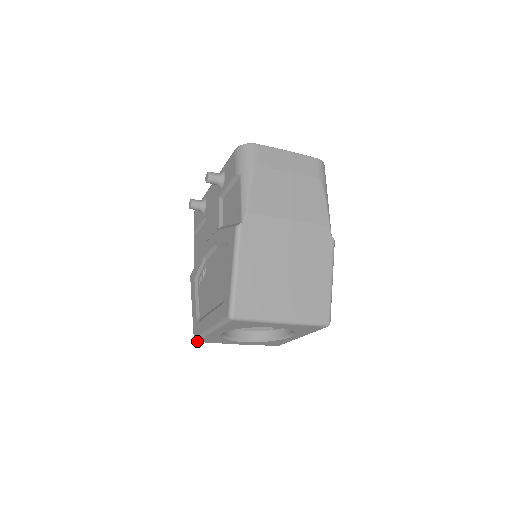
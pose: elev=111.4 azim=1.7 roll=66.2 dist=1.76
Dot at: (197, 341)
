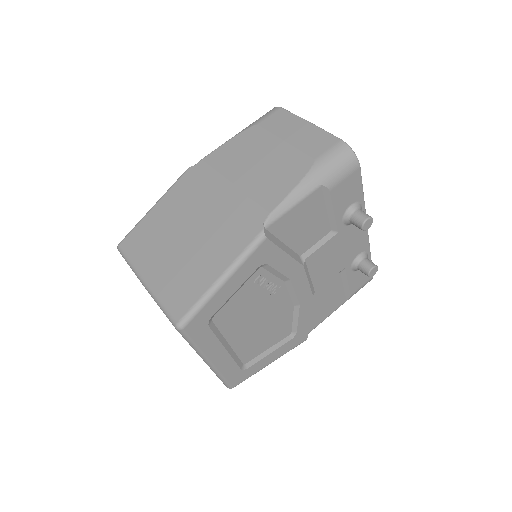
Dot at: occluded
